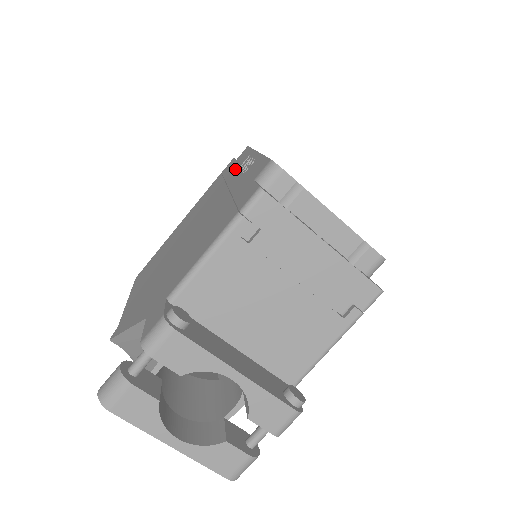
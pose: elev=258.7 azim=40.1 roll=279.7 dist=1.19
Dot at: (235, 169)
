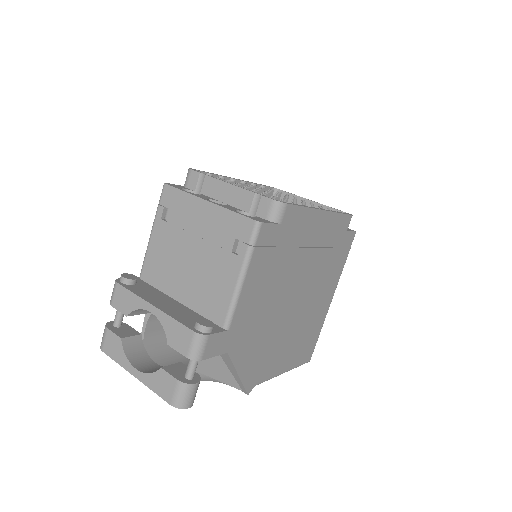
Dot at: occluded
